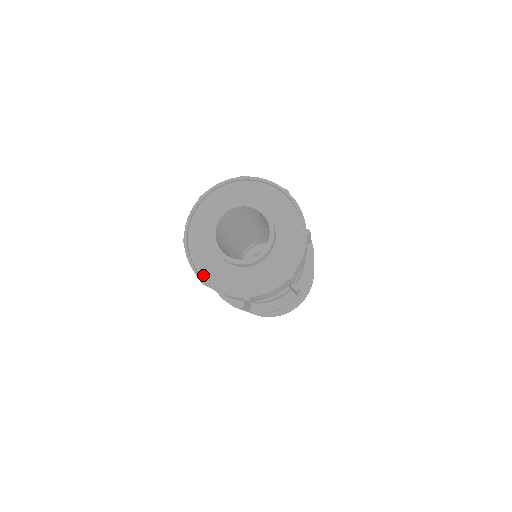
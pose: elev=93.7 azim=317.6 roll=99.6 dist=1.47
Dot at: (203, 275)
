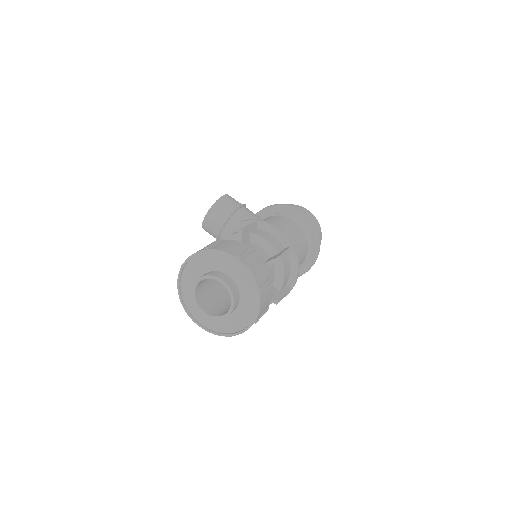
Dot at: (198, 320)
